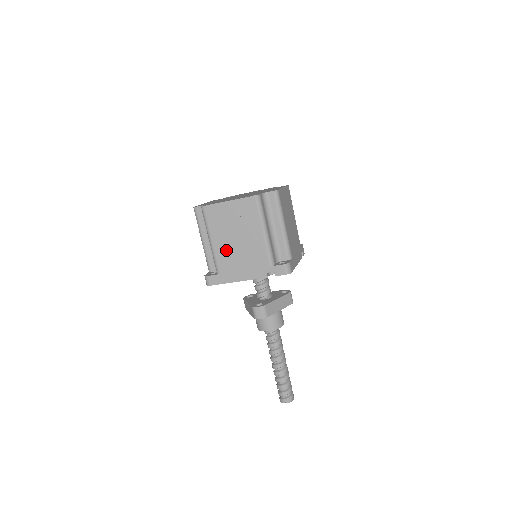
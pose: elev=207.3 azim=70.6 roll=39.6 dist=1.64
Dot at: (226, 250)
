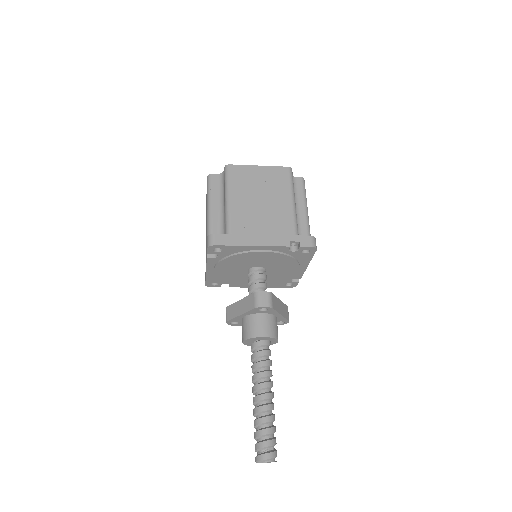
Dot at: (245, 210)
